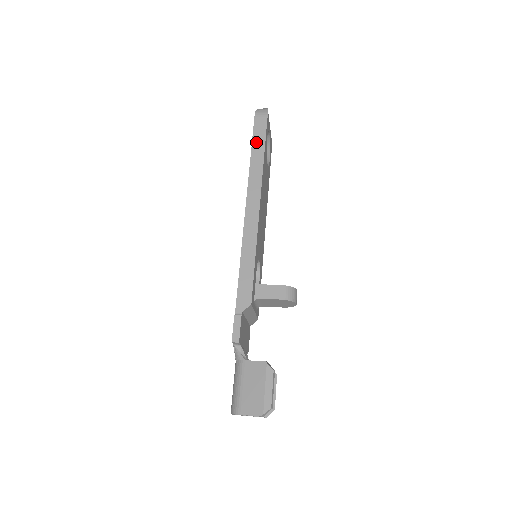
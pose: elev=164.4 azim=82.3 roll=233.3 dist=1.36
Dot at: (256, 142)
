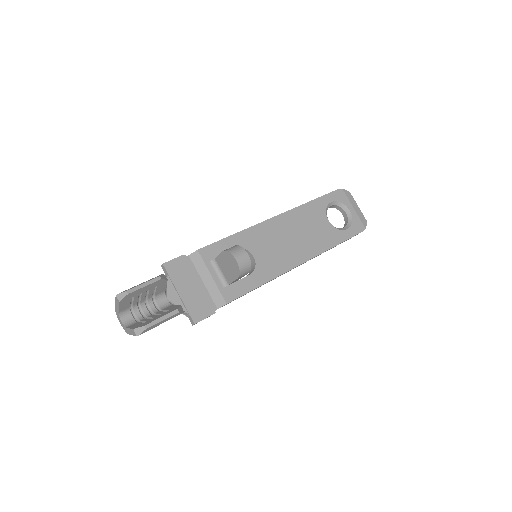
Dot at: occluded
